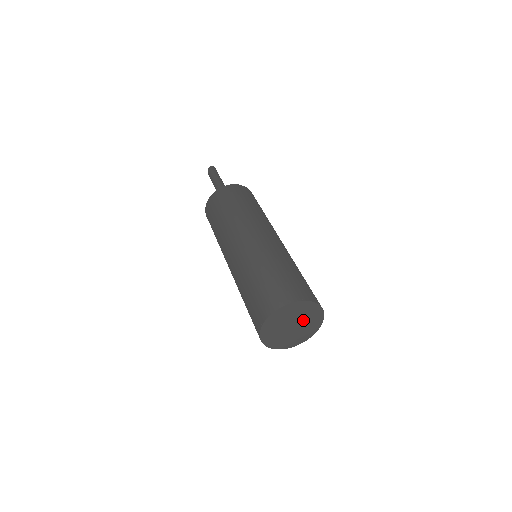
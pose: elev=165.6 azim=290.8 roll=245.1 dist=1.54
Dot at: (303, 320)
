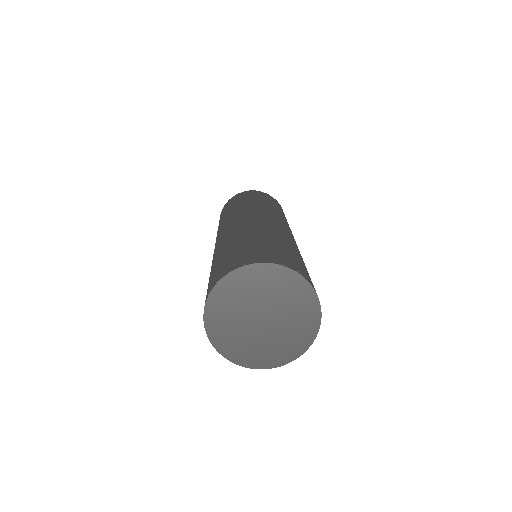
Dot at: (281, 308)
